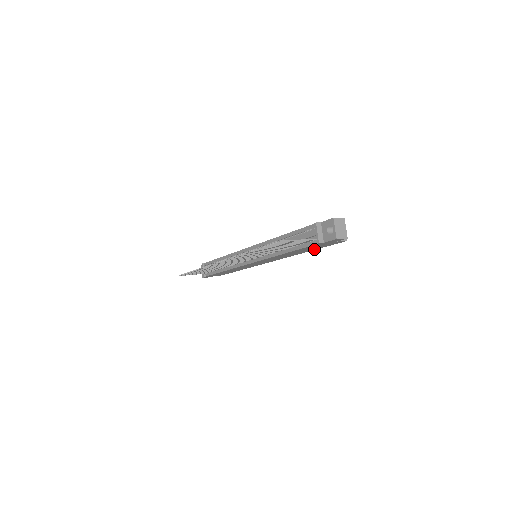
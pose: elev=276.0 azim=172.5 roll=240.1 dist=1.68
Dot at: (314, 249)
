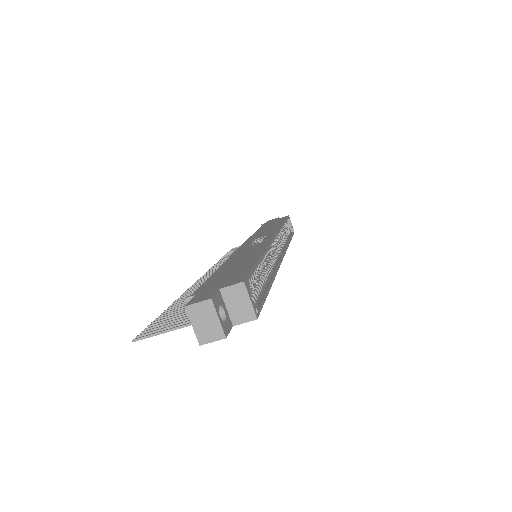
Dot at: occluded
